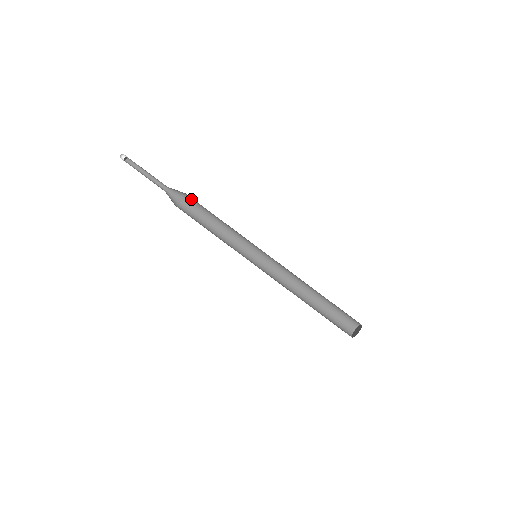
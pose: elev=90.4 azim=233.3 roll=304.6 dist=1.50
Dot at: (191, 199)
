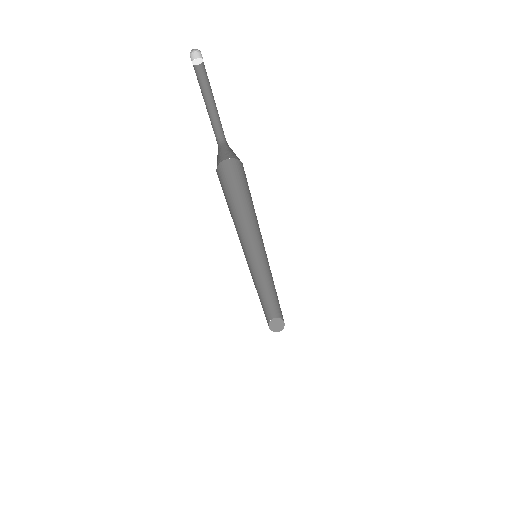
Dot at: (244, 171)
